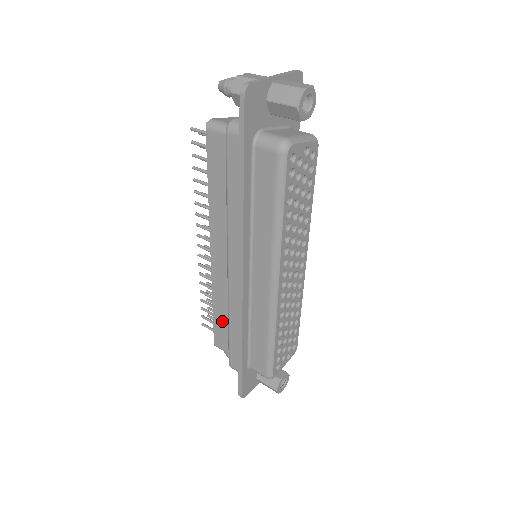
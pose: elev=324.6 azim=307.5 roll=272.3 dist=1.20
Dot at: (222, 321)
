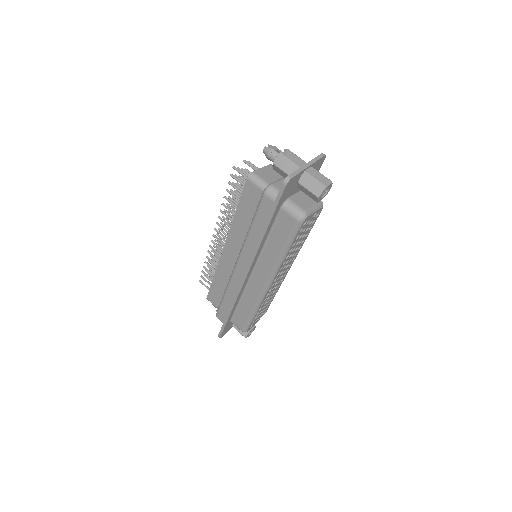
Dot at: (218, 288)
